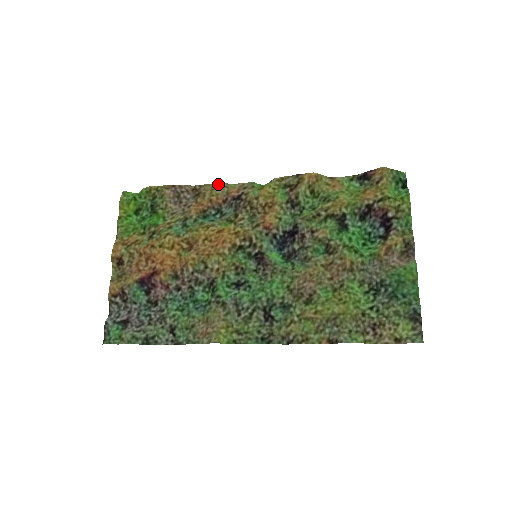
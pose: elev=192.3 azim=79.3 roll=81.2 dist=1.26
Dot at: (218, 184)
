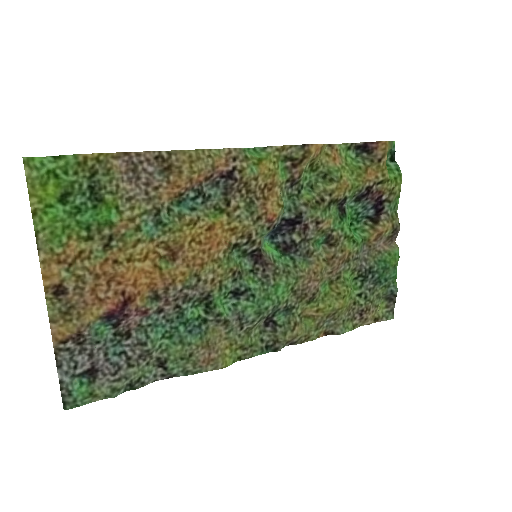
Dot at: (197, 151)
